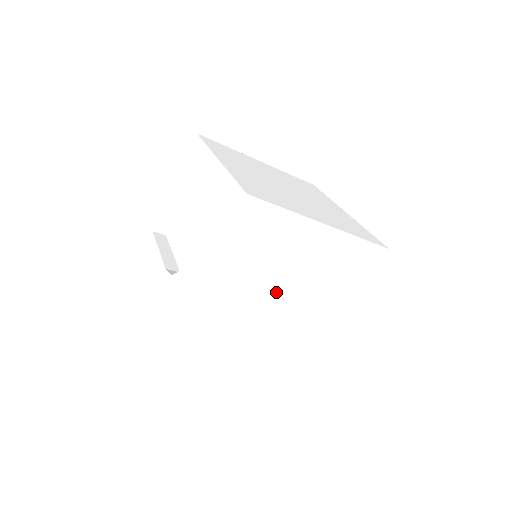
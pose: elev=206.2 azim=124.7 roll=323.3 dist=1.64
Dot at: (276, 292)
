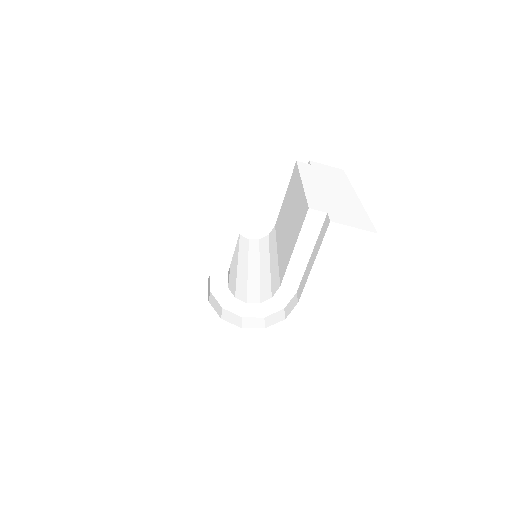
Dot at: occluded
